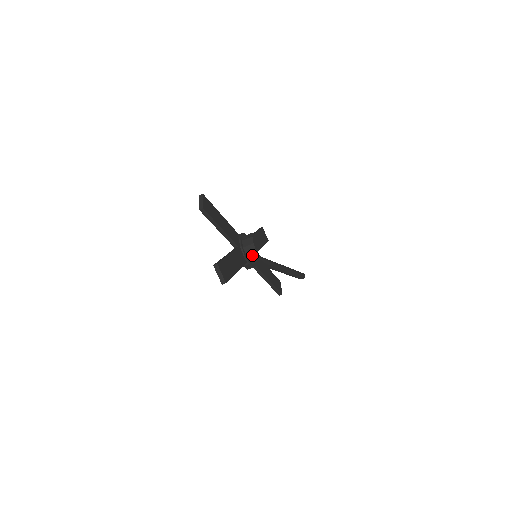
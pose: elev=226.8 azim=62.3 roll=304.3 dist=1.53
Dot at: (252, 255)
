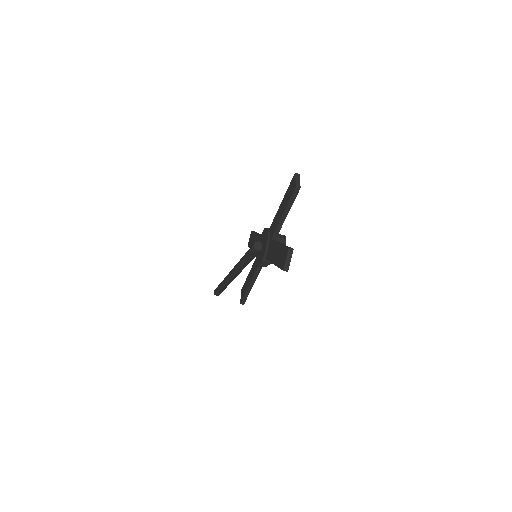
Dot at: occluded
